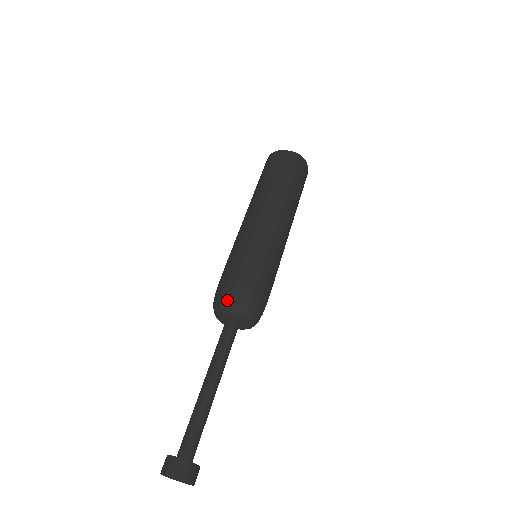
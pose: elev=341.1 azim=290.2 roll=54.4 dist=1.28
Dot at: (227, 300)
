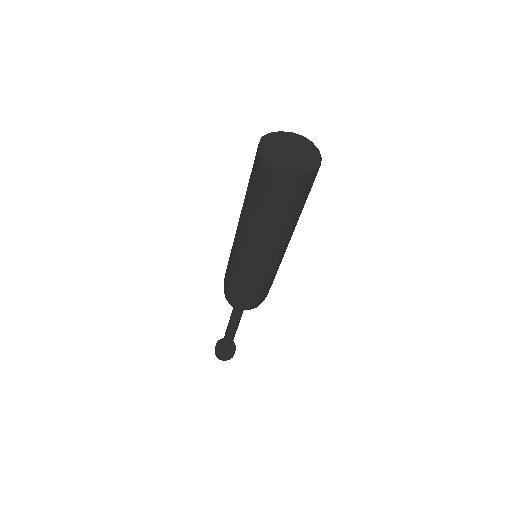
Dot at: (224, 293)
